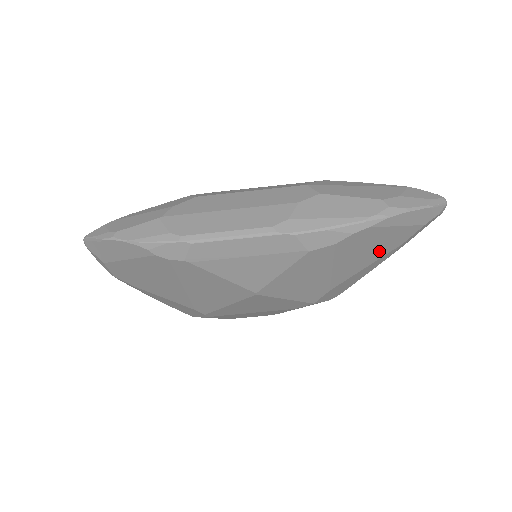
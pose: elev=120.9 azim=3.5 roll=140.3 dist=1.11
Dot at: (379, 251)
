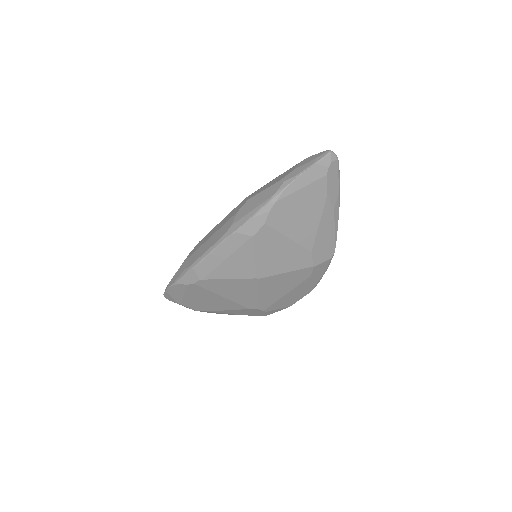
Dot at: (313, 209)
